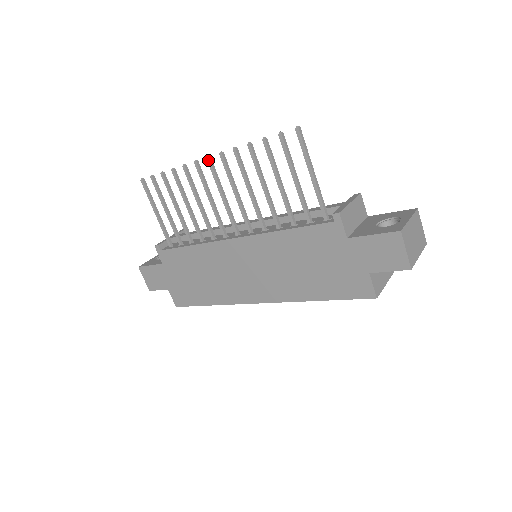
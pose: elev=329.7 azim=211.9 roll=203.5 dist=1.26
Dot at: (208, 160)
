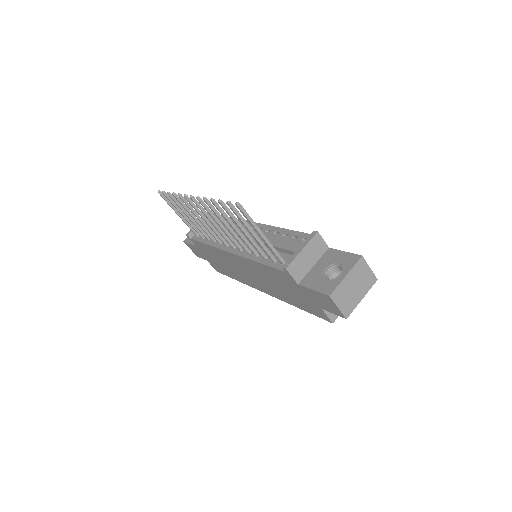
Dot at: (191, 199)
